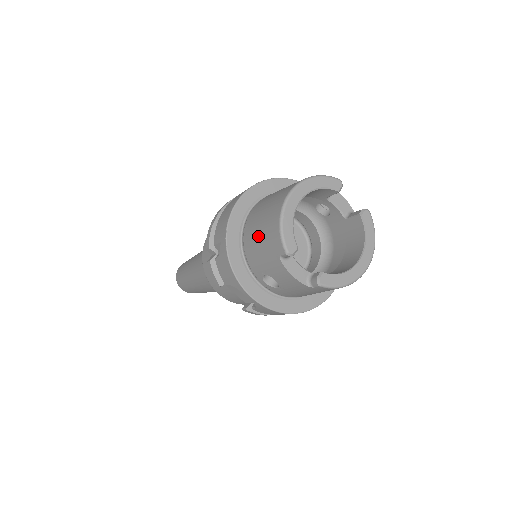
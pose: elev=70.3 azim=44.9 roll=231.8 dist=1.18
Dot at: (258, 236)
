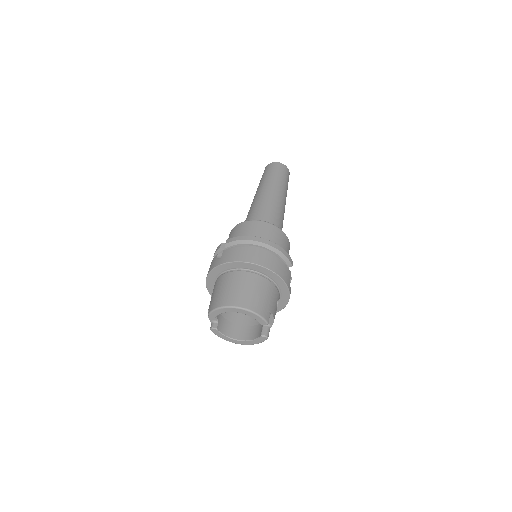
Dot at: (220, 289)
